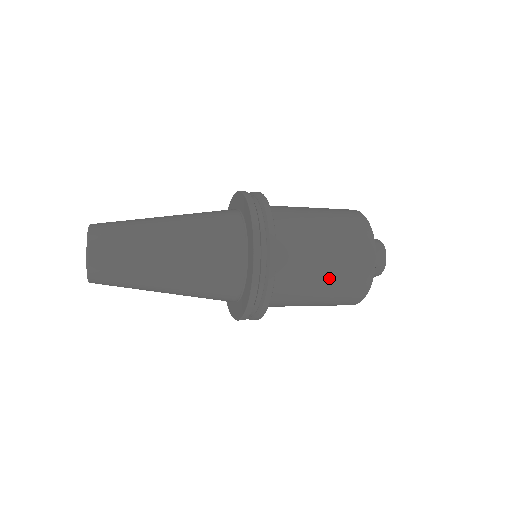
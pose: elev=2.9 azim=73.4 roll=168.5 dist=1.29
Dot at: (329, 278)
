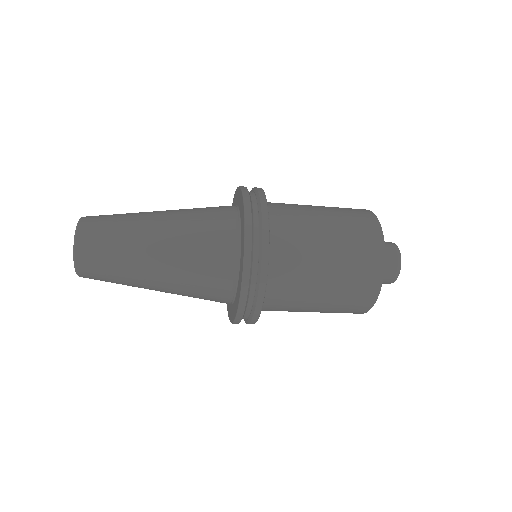
Dot at: (333, 241)
